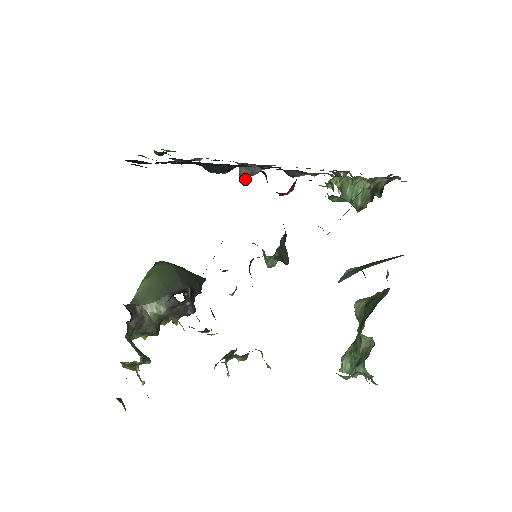
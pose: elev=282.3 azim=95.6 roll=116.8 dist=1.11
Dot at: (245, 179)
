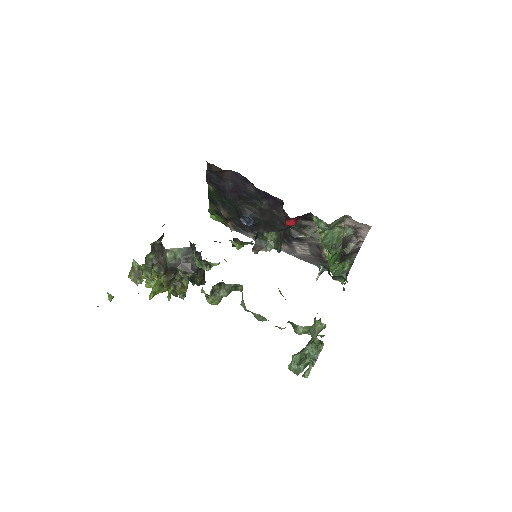
Dot at: (256, 250)
